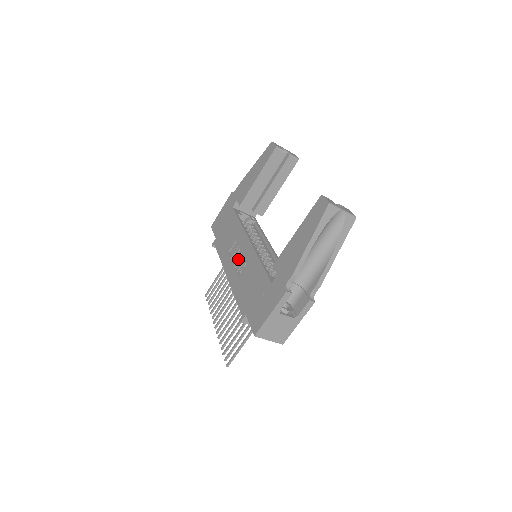
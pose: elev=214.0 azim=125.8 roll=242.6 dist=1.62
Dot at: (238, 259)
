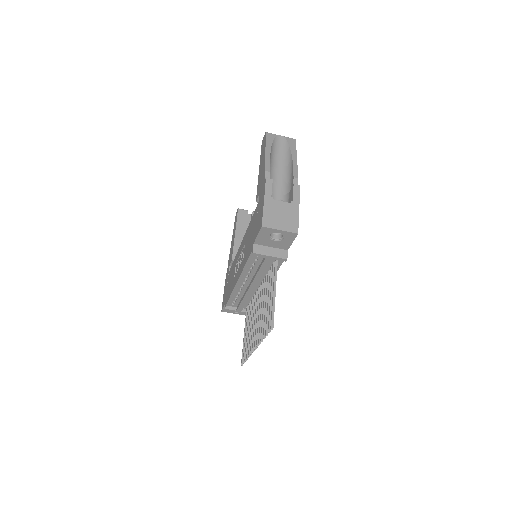
Dot at: occluded
